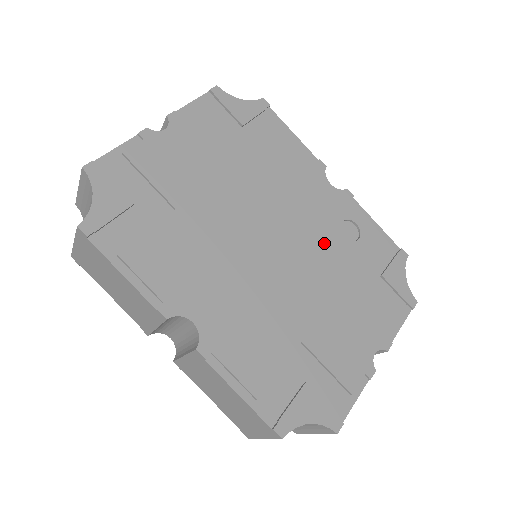
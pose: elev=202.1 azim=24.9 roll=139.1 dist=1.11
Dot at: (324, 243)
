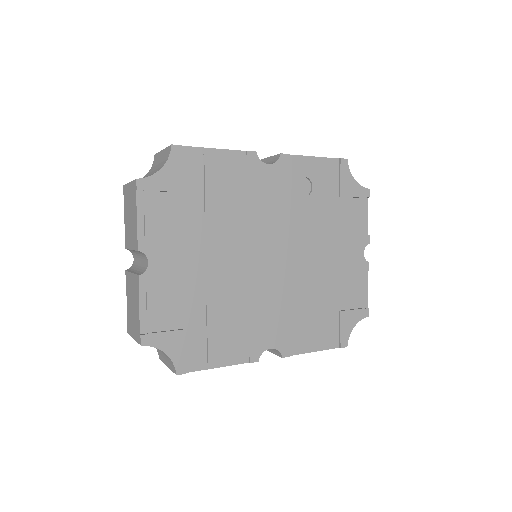
Dot at: (296, 218)
